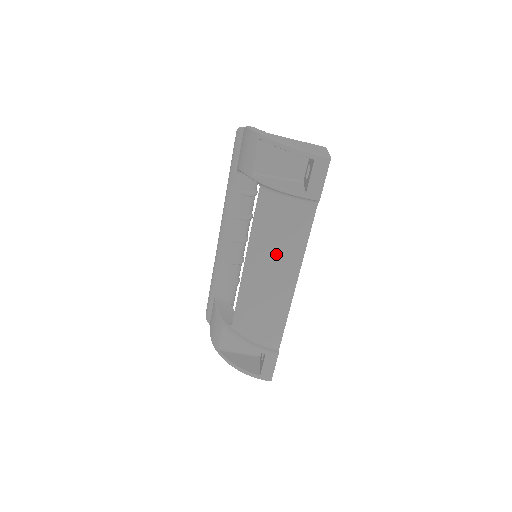
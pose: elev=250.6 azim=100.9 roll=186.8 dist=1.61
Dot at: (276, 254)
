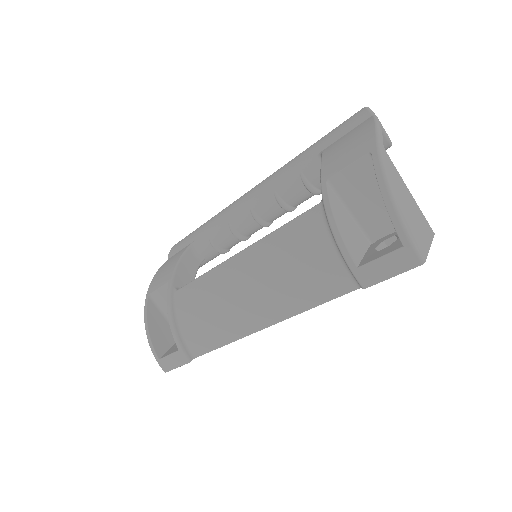
Dot at: (269, 285)
